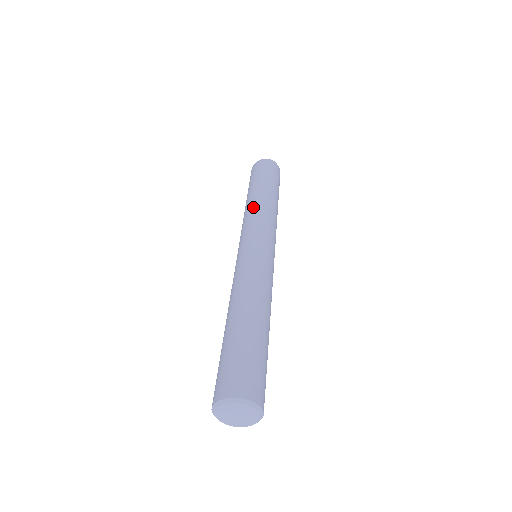
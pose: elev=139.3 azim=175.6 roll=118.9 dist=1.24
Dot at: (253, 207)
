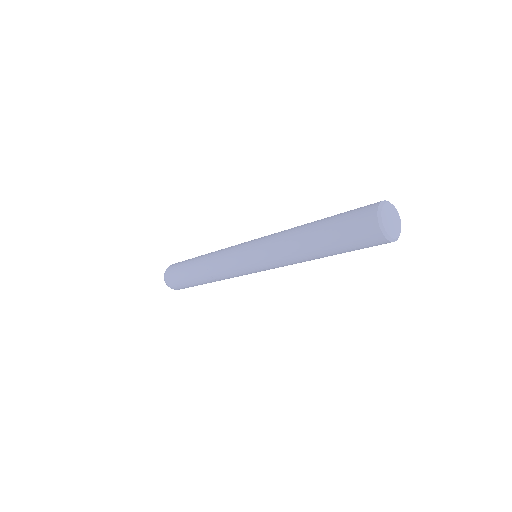
Dot at: (211, 258)
